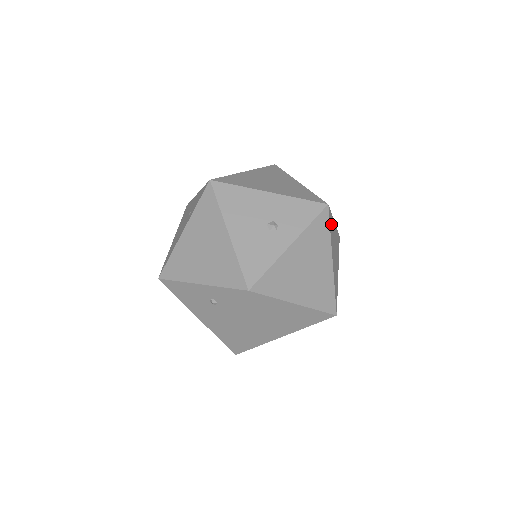
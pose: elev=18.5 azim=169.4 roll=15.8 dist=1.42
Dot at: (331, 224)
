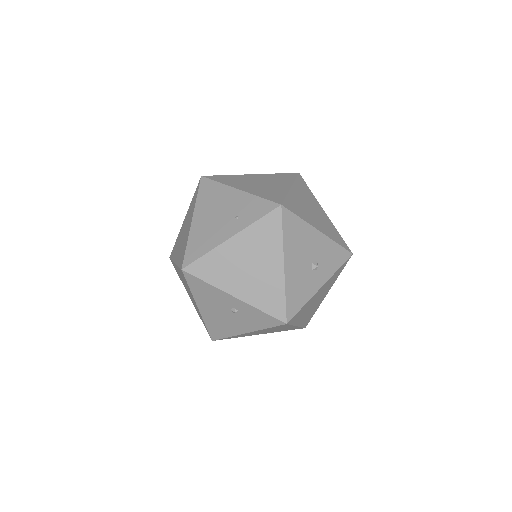
Dot at: occluded
